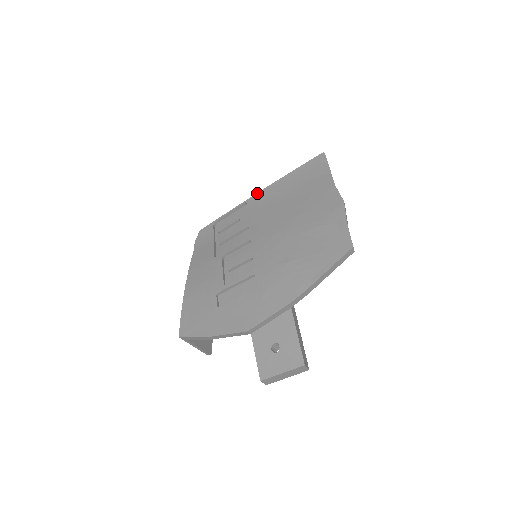
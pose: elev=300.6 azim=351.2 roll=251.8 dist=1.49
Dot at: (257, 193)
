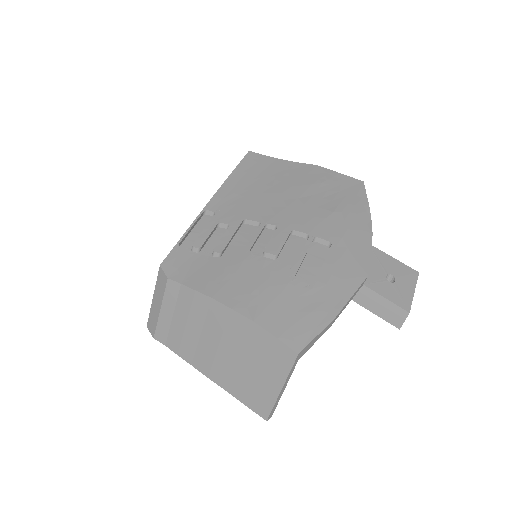
Dot at: (212, 198)
